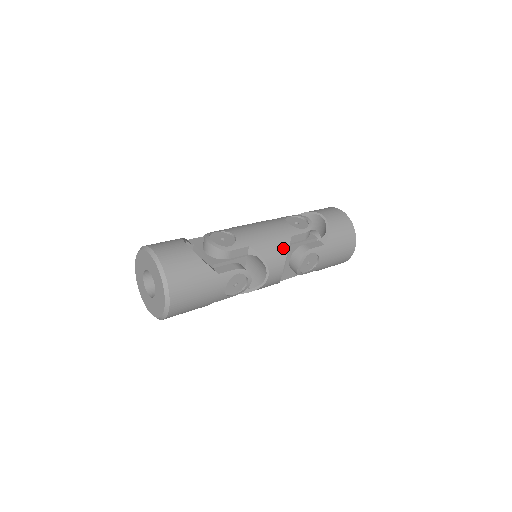
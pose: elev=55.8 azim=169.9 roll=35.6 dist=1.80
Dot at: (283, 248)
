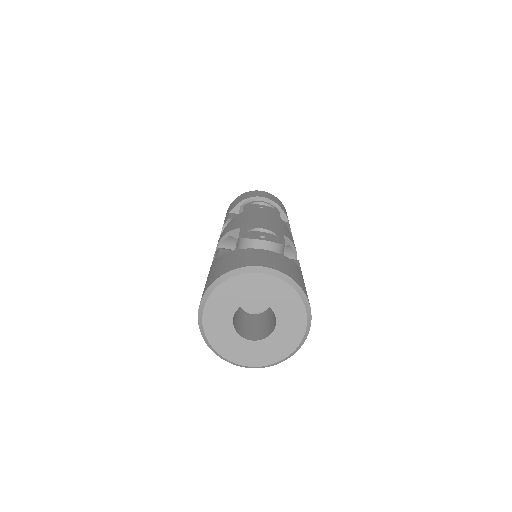
Dot at: (289, 231)
